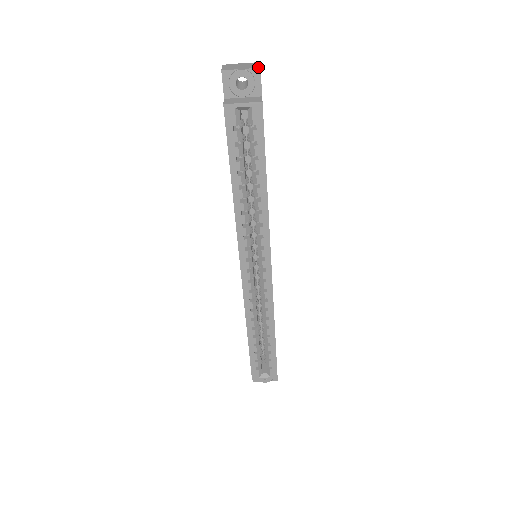
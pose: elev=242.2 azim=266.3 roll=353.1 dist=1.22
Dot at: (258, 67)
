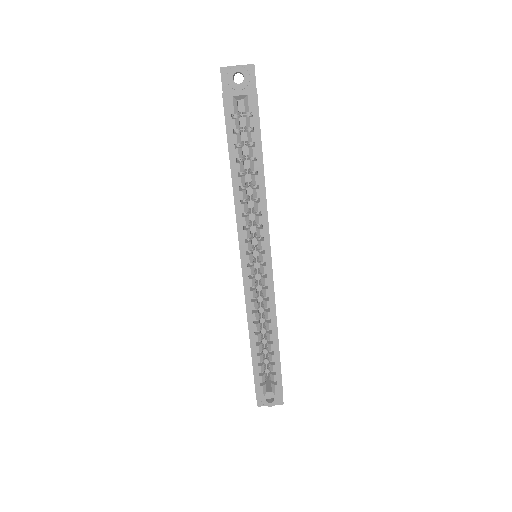
Dot at: (252, 64)
